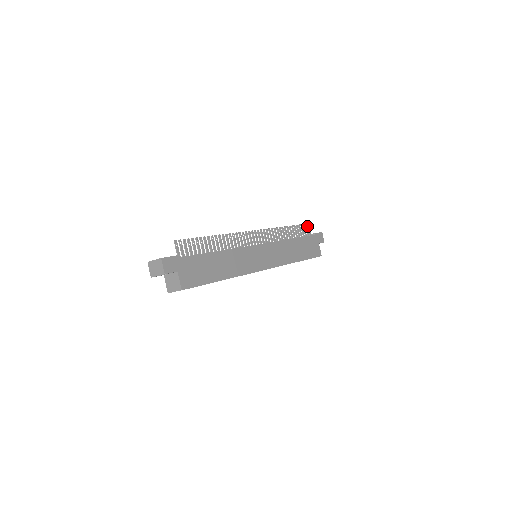
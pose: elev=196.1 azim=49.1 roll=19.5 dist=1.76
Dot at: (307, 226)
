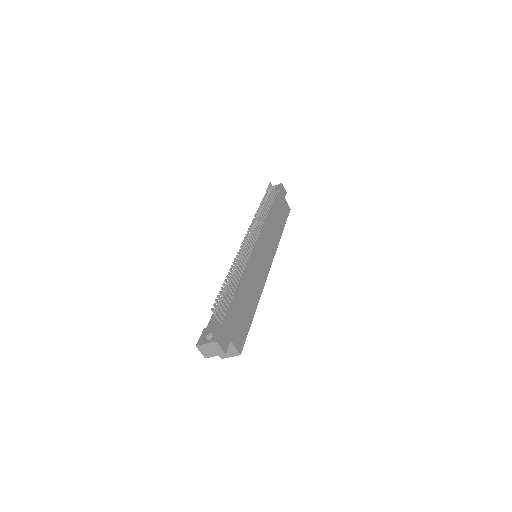
Dot at: (270, 186)
